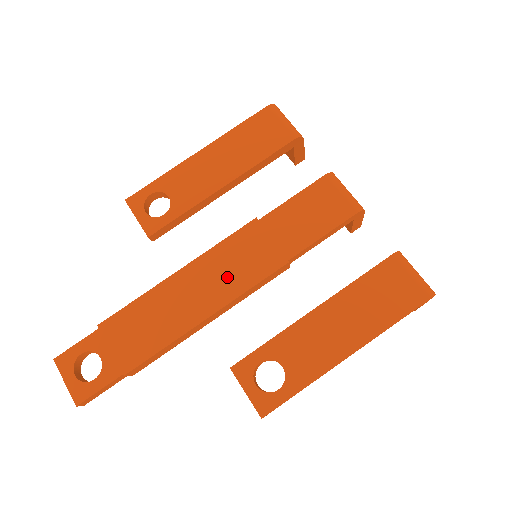
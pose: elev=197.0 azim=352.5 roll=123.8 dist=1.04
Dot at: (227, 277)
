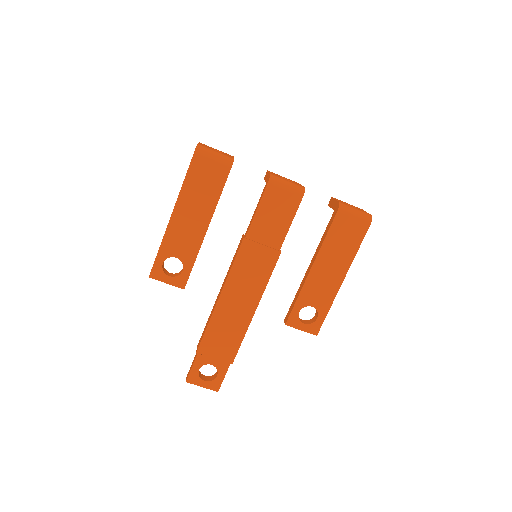
Dot at: (251, 283)
